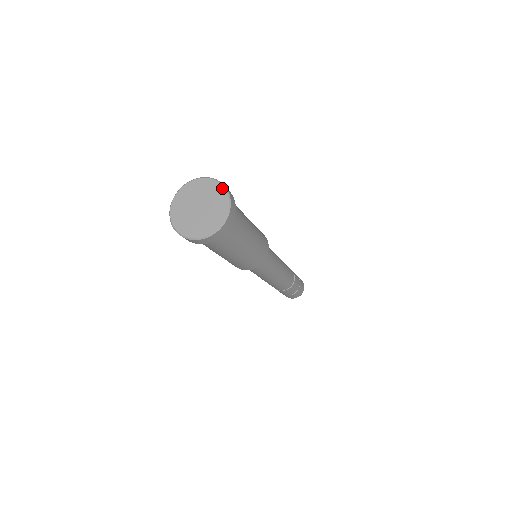
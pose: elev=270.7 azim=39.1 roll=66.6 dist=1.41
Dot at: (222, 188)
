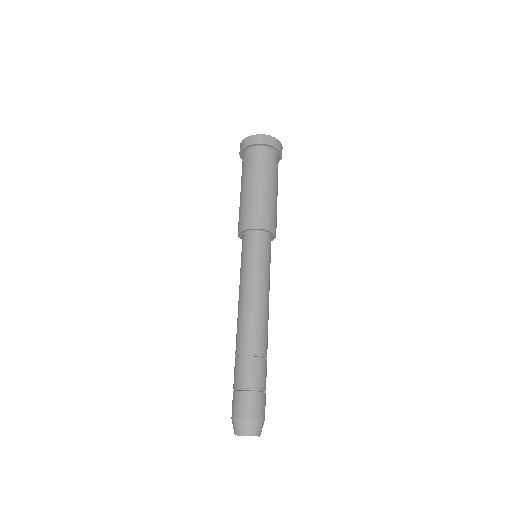
Dot at: occluded
